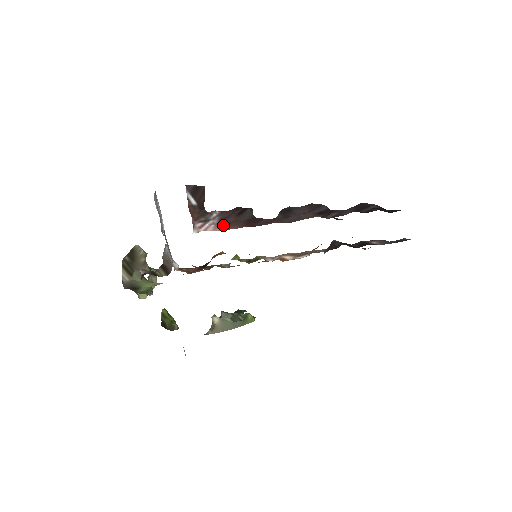
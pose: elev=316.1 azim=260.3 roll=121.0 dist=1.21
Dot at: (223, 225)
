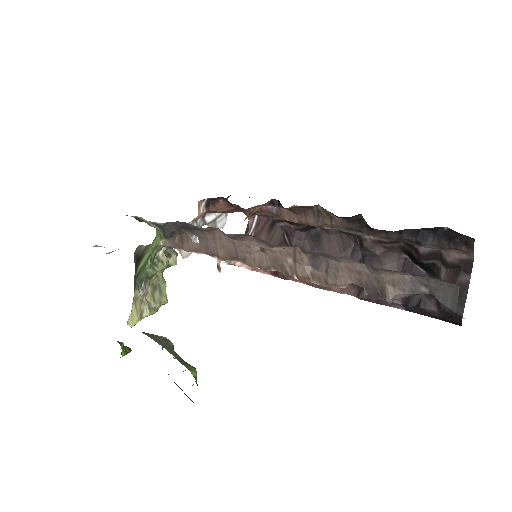
Dot at: occluded
